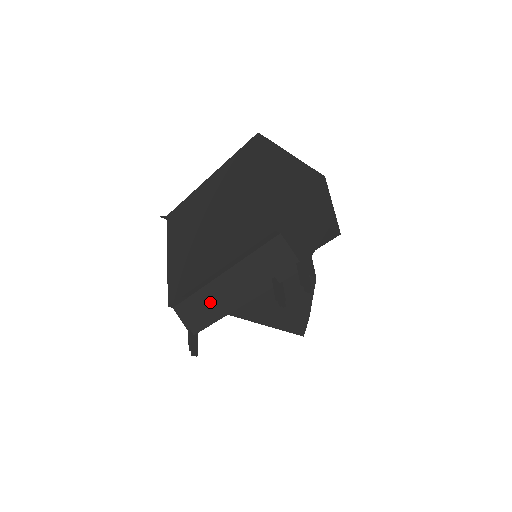
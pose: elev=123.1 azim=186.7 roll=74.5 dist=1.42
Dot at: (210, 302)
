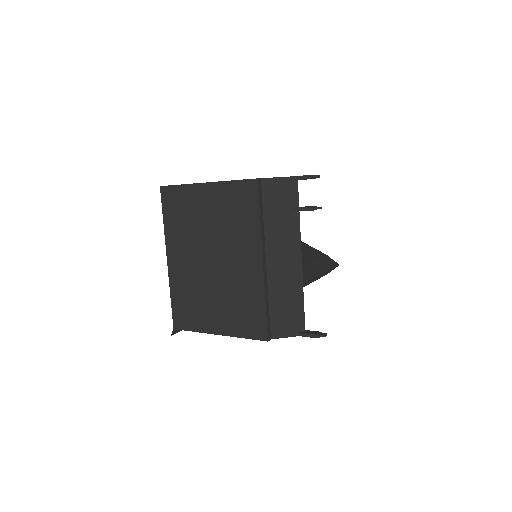
Dot at: (284, 290)
